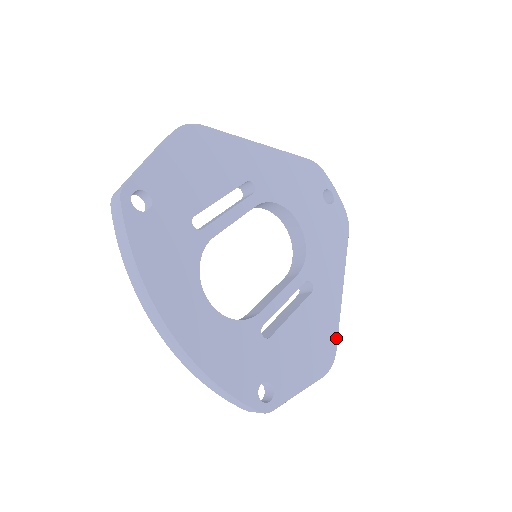
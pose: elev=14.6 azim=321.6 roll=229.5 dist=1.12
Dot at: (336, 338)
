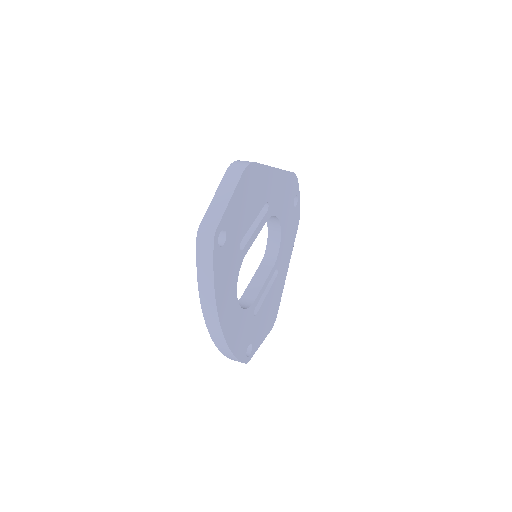
Dot at: (279, 304)
